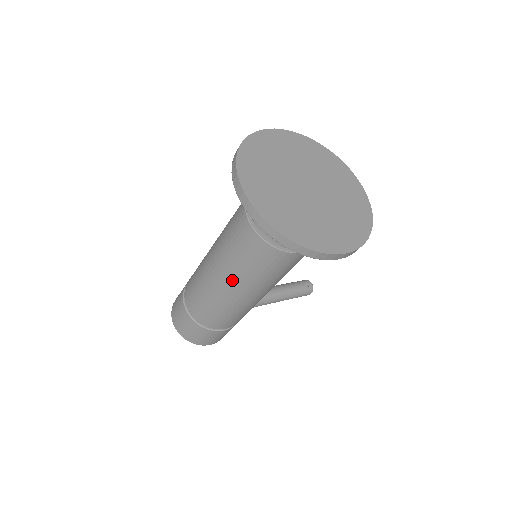
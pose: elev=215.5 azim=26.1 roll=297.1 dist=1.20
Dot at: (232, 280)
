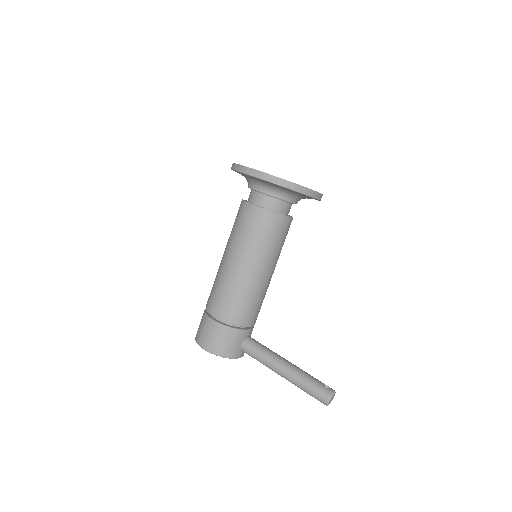
Dot at: (226, 246)
